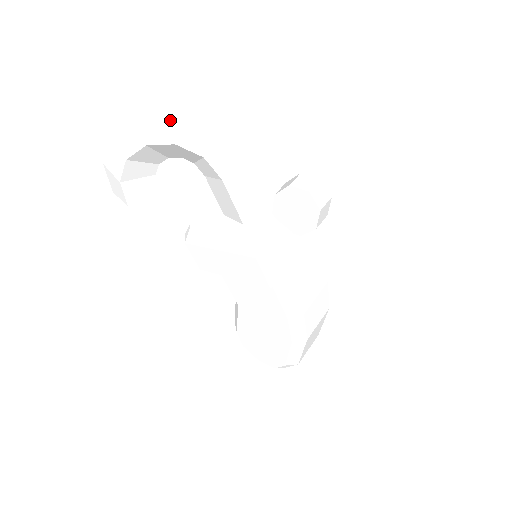
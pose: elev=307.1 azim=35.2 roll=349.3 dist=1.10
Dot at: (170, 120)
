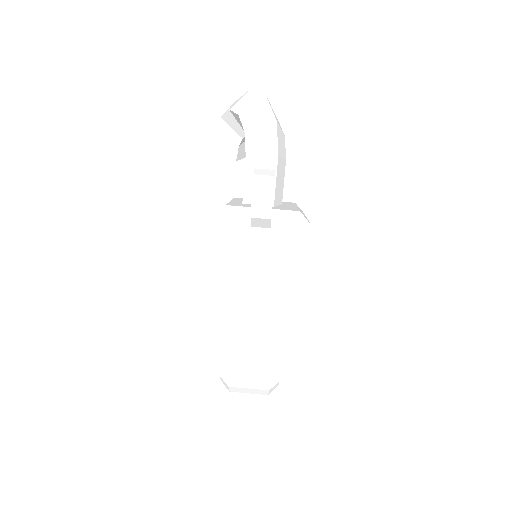
Dot at: (251, 101)
